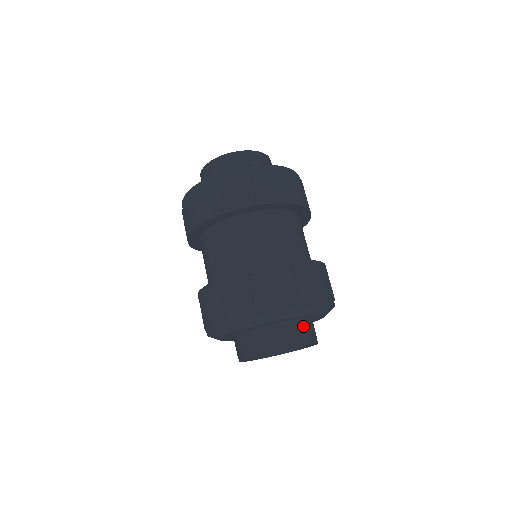
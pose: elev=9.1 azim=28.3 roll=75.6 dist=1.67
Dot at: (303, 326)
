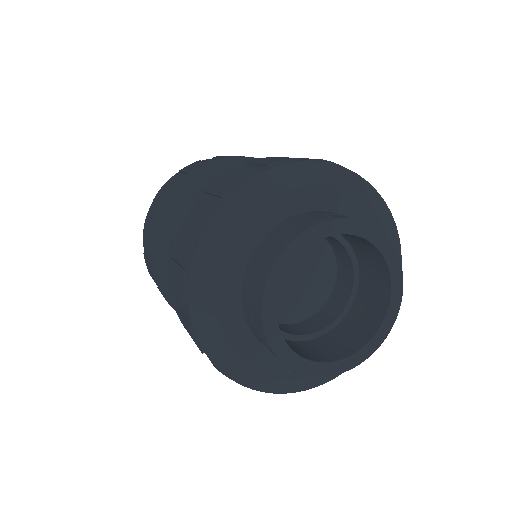
Dot at: (322, 213)
